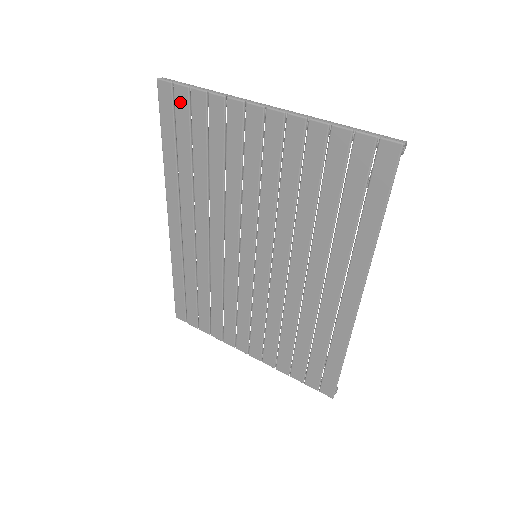
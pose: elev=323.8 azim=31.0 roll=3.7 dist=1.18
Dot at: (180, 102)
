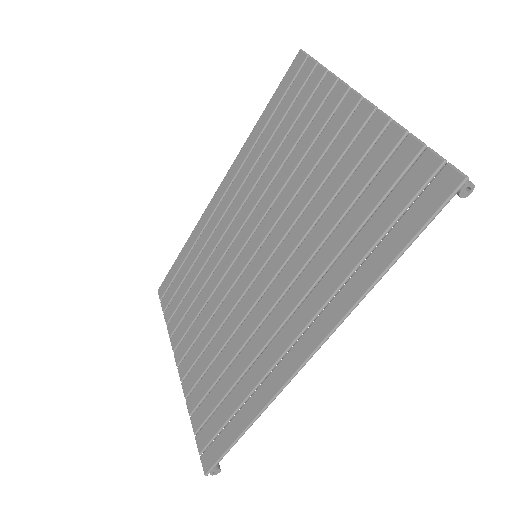
Dot at: (302, 75)
